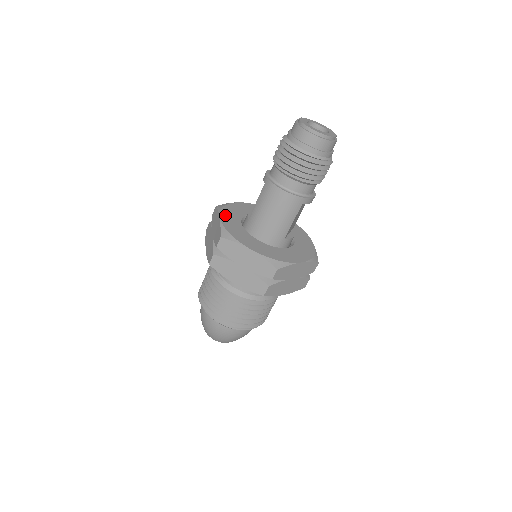
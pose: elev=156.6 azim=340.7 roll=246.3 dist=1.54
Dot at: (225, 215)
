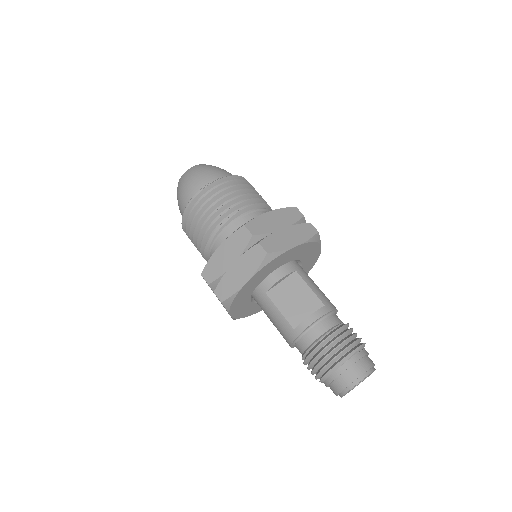
Dot at: (256, 278)
